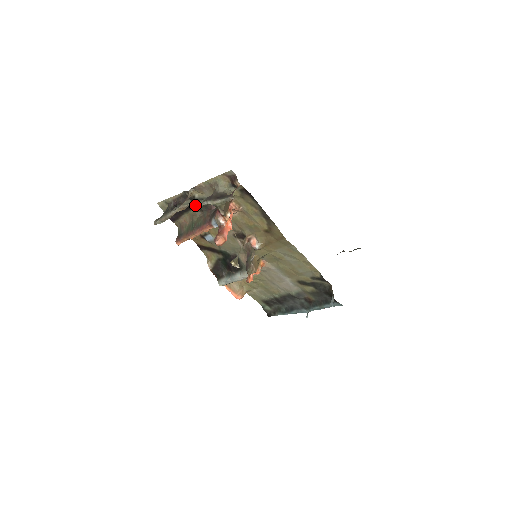
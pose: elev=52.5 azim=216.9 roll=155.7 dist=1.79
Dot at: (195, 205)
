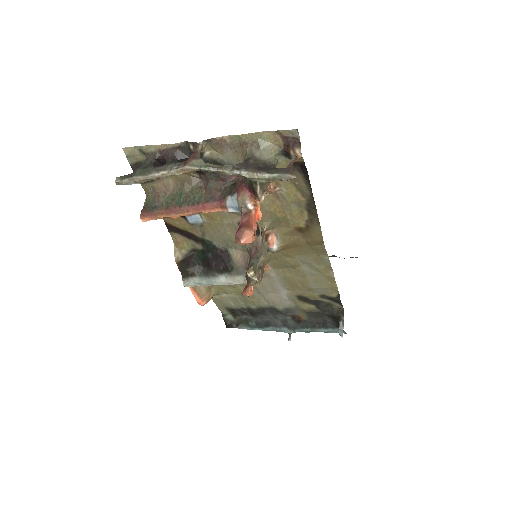
Dot at: (214, 171)
